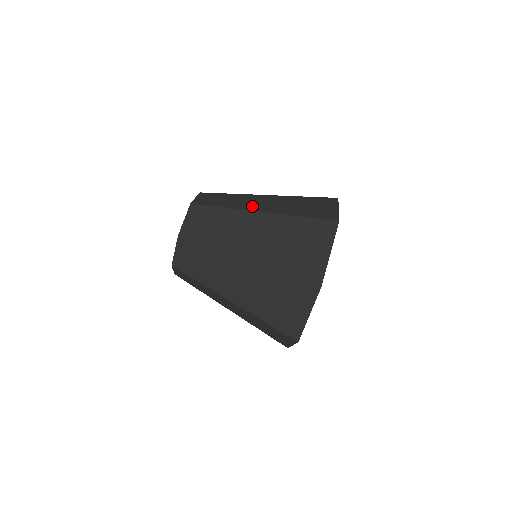
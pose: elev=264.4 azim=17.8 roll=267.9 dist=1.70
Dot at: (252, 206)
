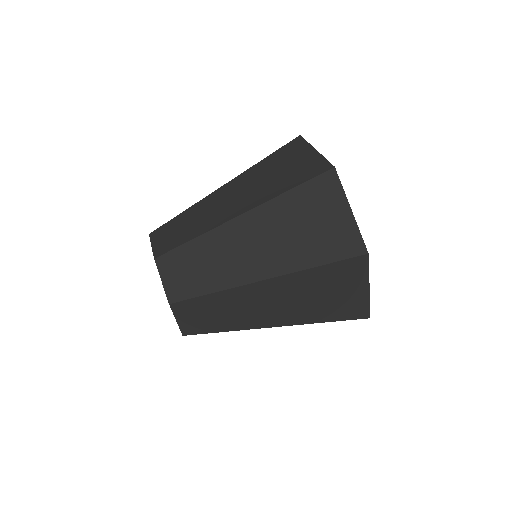
Dot at: occluded
